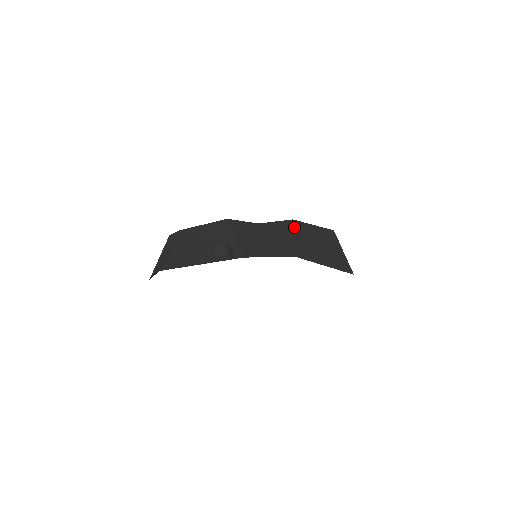
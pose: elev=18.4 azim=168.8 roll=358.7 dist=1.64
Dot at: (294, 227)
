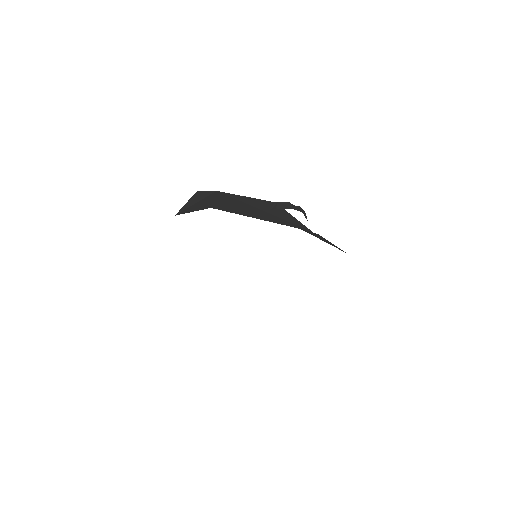
Dot at: occluded
